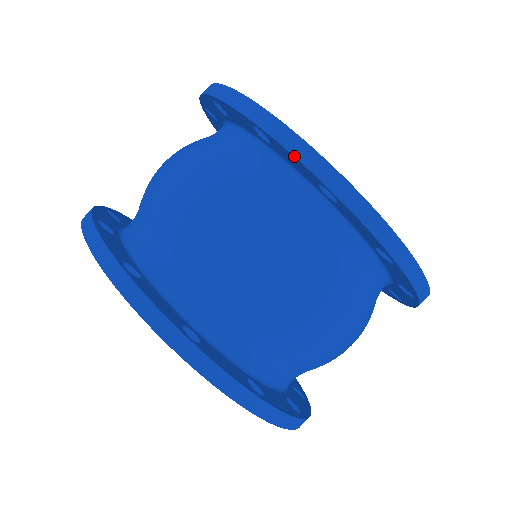
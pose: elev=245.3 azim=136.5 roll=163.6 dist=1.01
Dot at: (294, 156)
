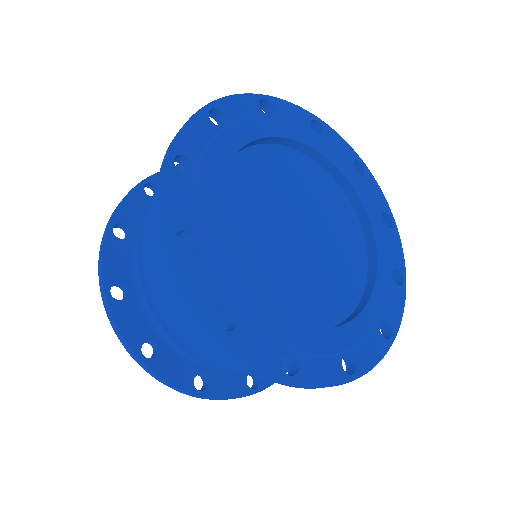
Dot at: (181, 297)
